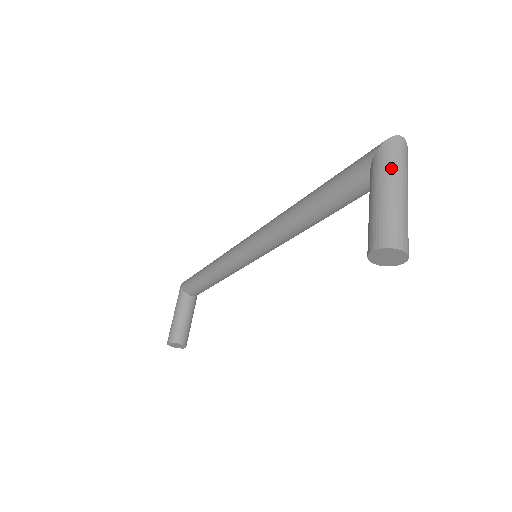
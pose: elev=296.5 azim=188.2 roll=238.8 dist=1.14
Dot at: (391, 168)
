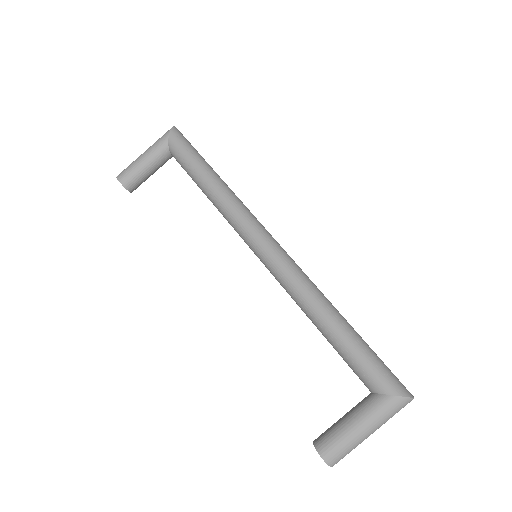
Dot at: (385, 419)
